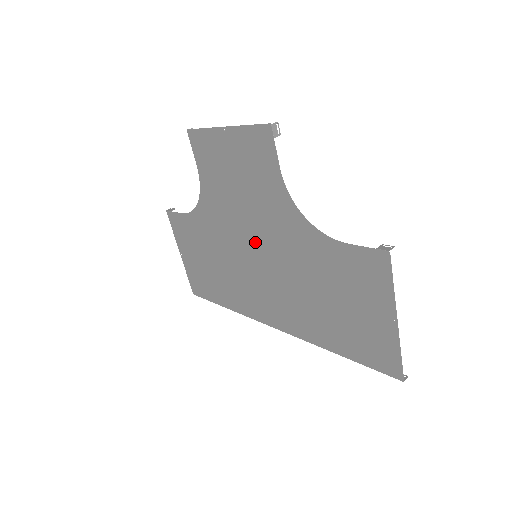
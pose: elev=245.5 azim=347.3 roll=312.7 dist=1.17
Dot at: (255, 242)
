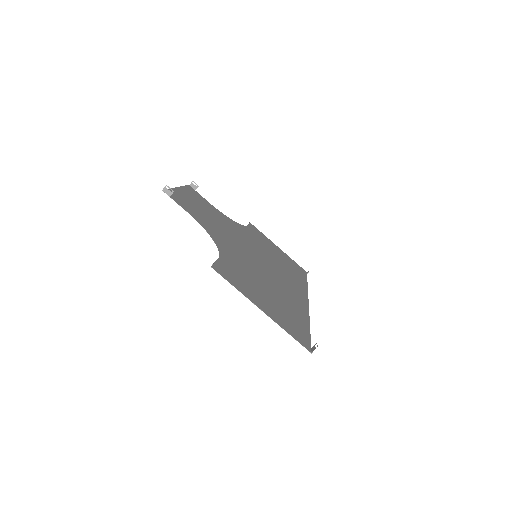
Dot at: (246, 248)
